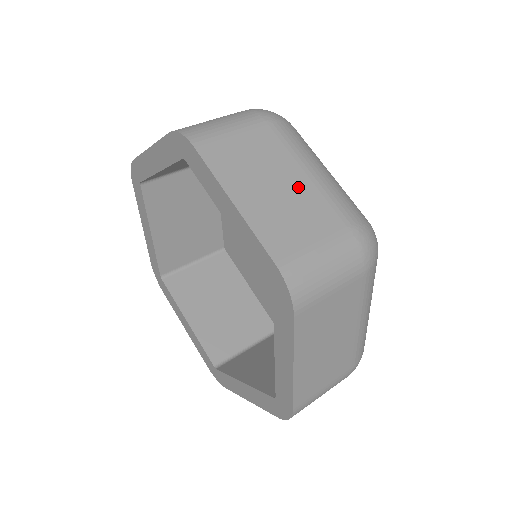
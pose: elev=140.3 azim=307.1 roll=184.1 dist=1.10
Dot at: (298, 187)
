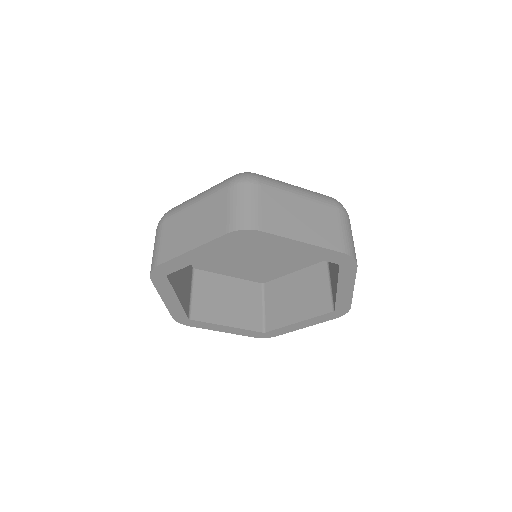
Dot at: occluded
